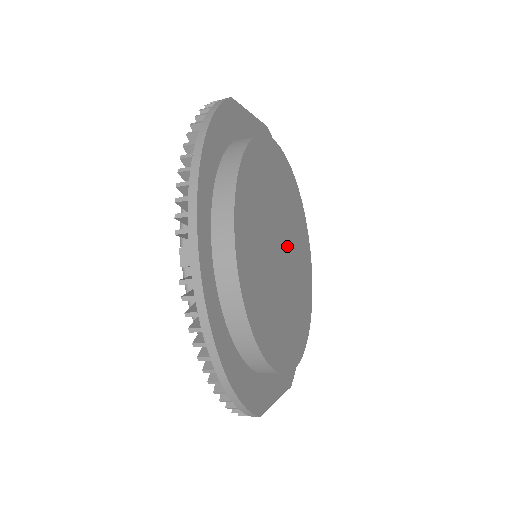
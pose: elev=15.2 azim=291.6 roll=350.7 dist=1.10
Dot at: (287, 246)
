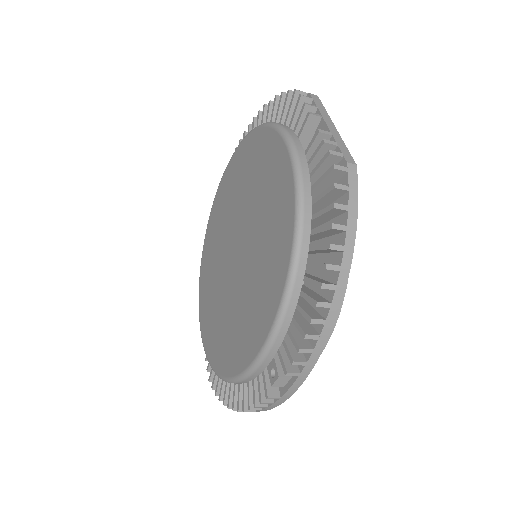
Dot at: occluded
